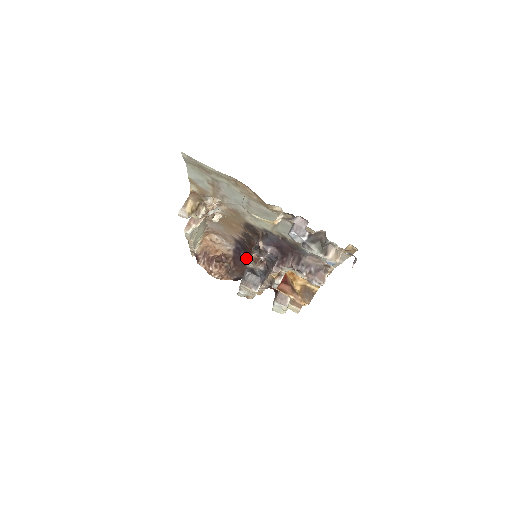
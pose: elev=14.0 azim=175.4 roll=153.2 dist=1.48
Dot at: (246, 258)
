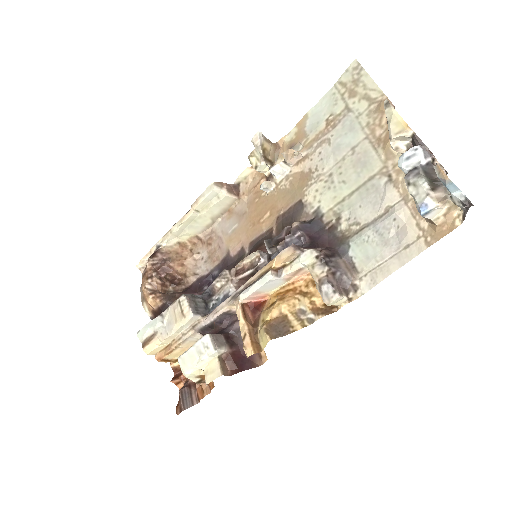
Dot at: occluded
